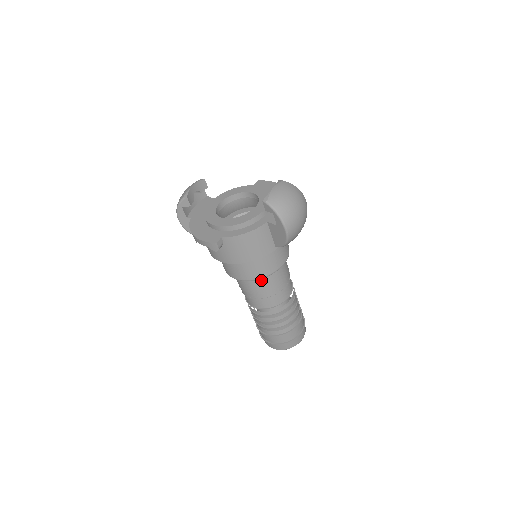
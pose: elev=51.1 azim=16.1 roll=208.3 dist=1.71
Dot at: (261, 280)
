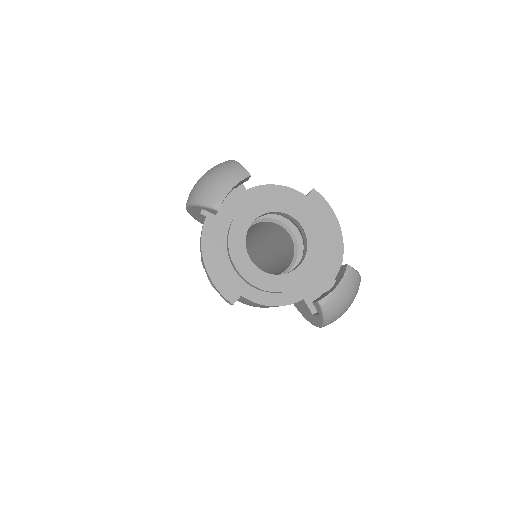
Dot at: occluded
